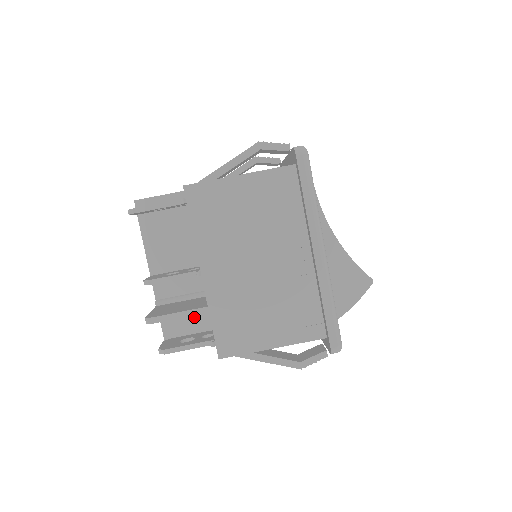
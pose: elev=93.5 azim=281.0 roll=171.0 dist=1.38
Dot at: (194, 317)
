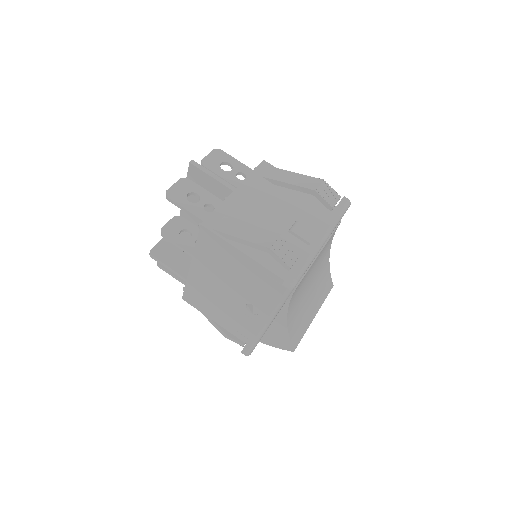
Dot at: occluded
